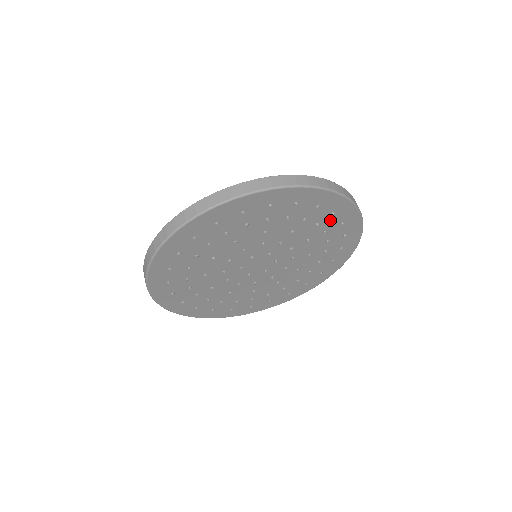
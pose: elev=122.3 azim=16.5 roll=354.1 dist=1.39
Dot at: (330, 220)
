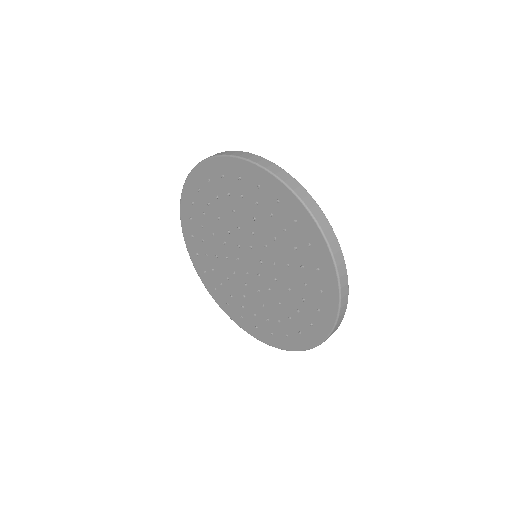
Dot at: (315, 295)
